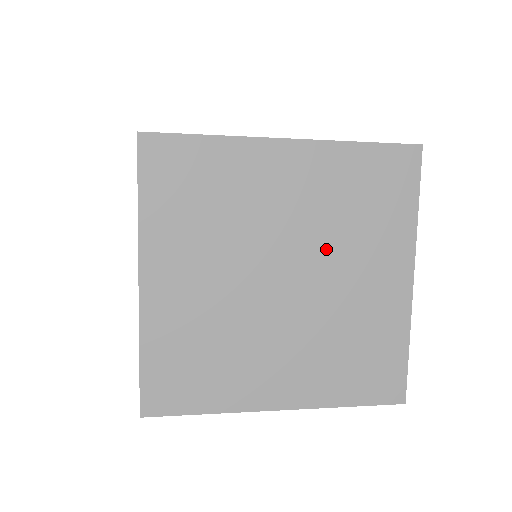
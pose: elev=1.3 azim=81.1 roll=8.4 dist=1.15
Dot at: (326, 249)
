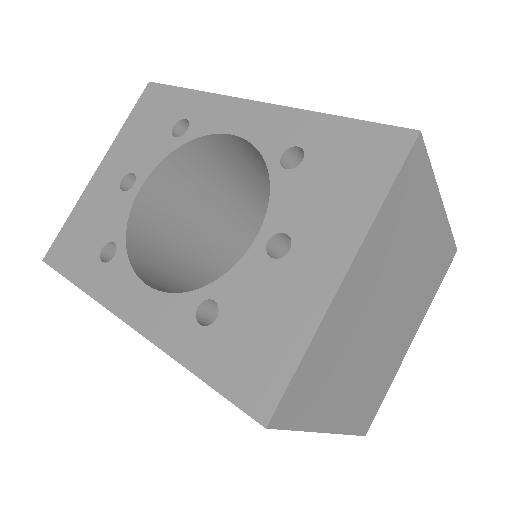
Dot at: (408, 301)
